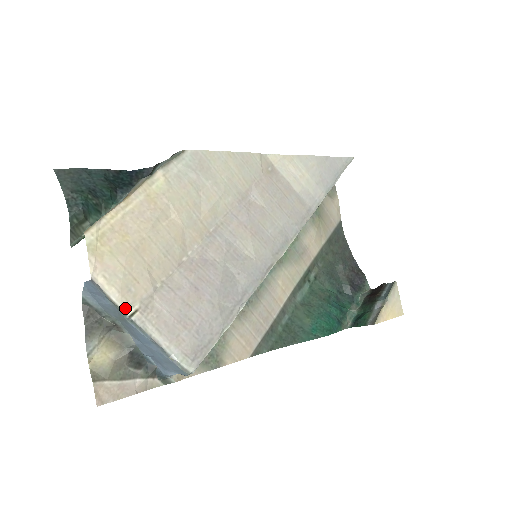
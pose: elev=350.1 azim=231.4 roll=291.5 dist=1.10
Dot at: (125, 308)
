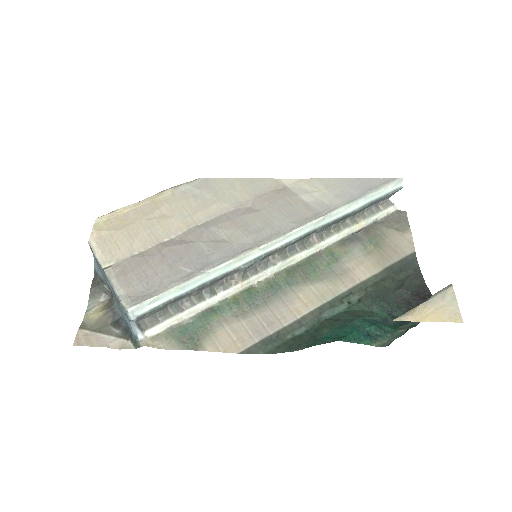
Dot at: (103, 263)
